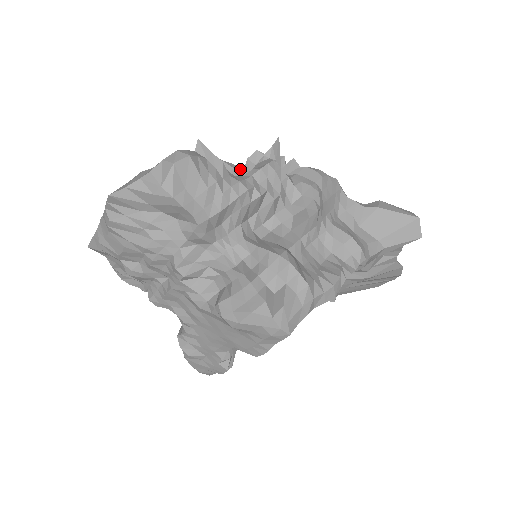
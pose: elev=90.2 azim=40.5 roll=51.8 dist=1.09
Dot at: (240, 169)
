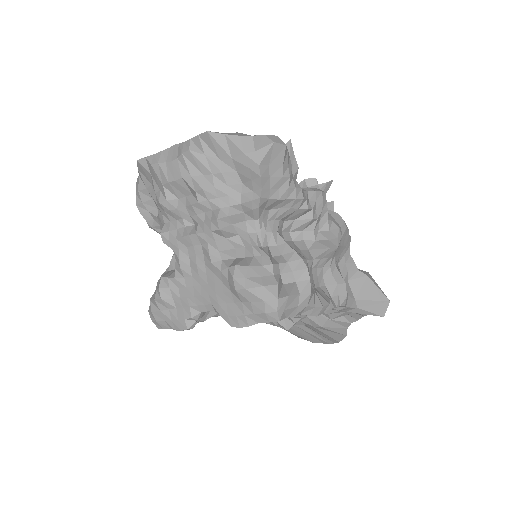
Dot at: occluded
